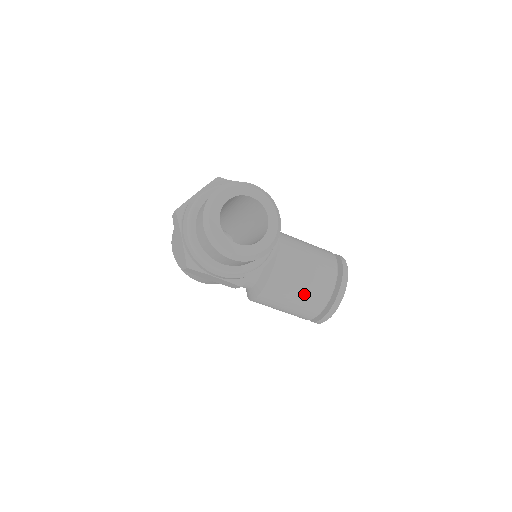
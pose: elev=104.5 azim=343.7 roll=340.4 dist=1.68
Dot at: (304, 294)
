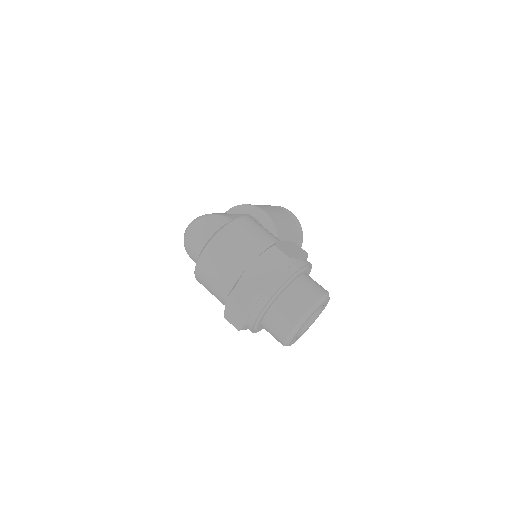
Dot at: occluded
